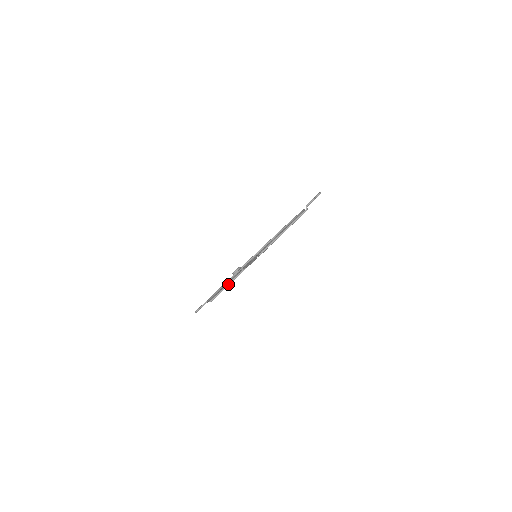
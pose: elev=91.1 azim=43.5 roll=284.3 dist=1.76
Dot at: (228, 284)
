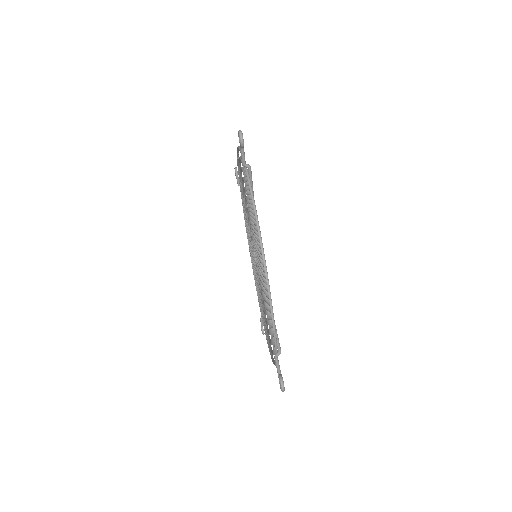
Dot at: occluded
